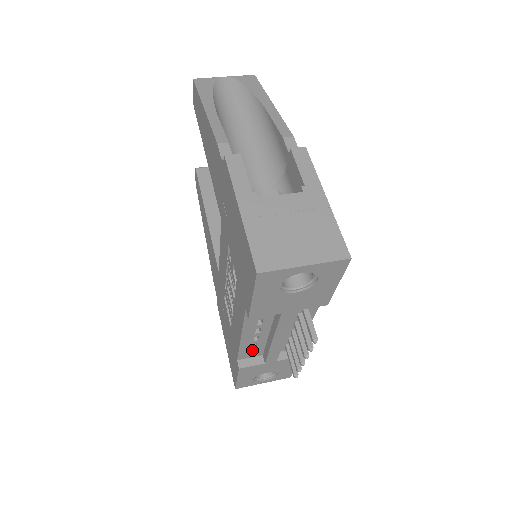
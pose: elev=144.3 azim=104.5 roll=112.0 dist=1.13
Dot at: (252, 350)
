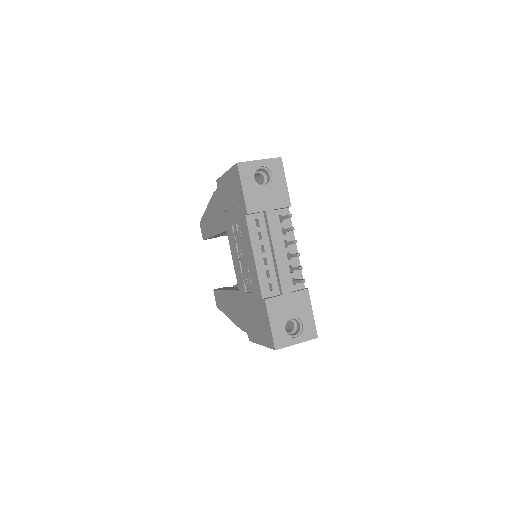
Dot at: (269, 283)
